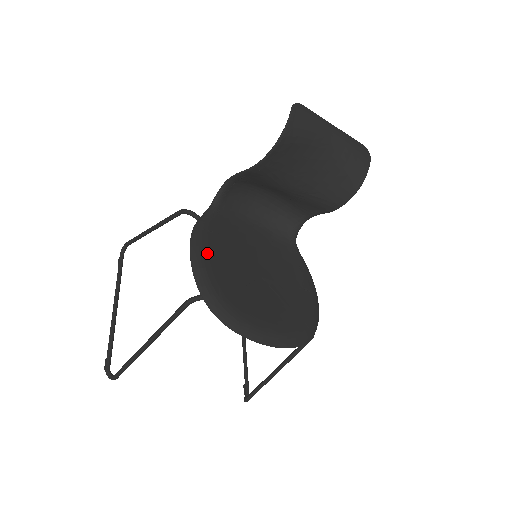
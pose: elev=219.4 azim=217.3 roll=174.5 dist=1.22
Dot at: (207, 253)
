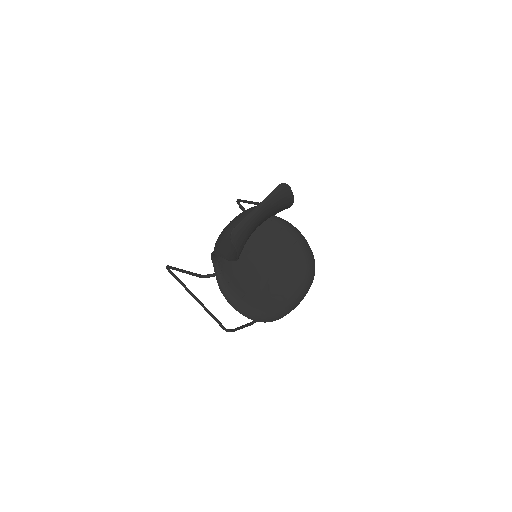
Dot at: (240, 299)
